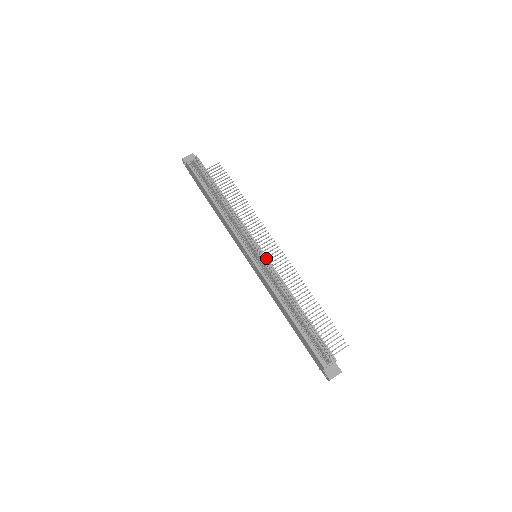
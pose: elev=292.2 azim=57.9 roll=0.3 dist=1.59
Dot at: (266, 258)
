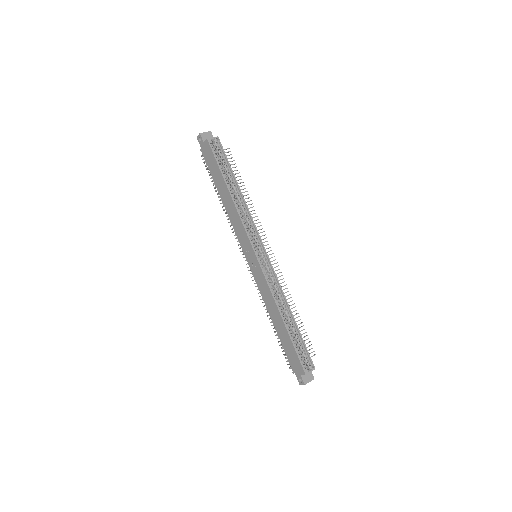
Dot at: (270, 262)
